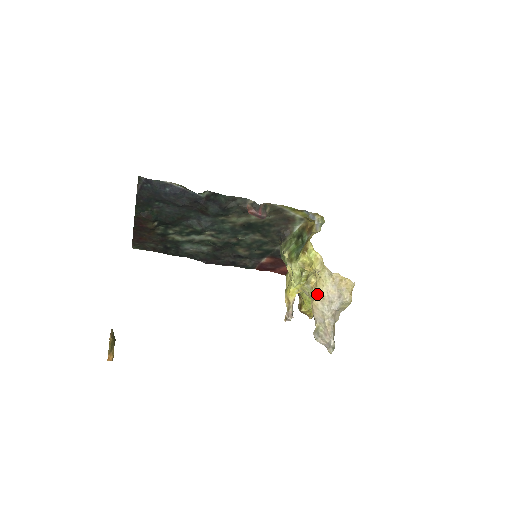
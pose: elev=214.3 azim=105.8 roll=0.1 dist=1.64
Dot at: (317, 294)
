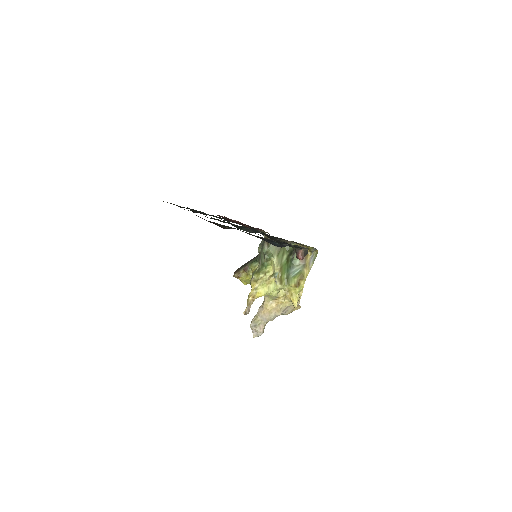
Dot at: (278, 308)
